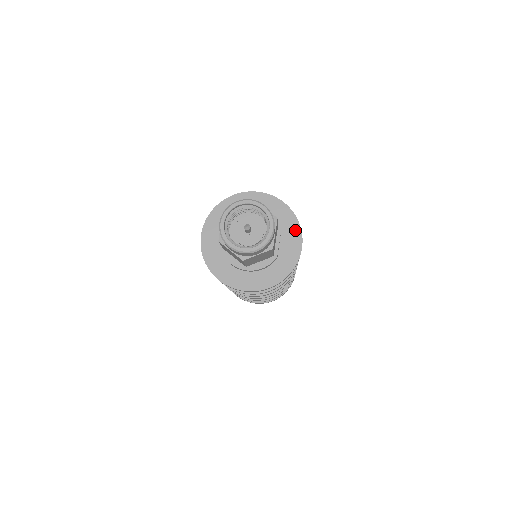
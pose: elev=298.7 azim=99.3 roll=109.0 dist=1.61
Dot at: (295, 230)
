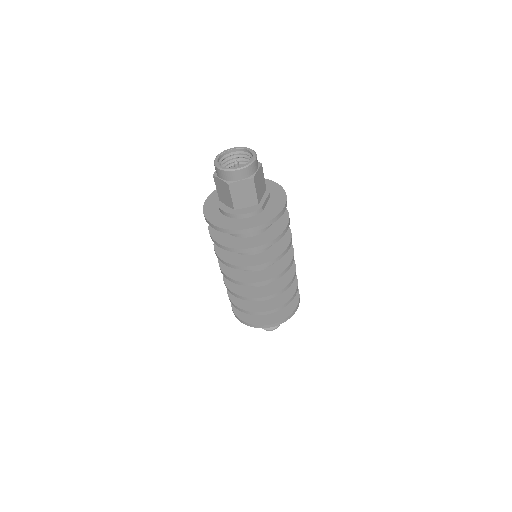
Dot at: (281, 196)
